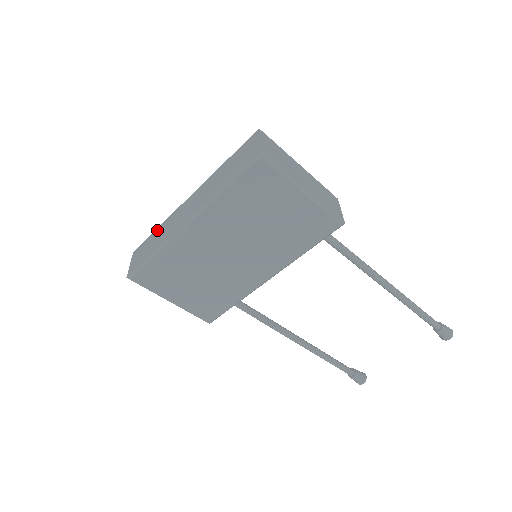
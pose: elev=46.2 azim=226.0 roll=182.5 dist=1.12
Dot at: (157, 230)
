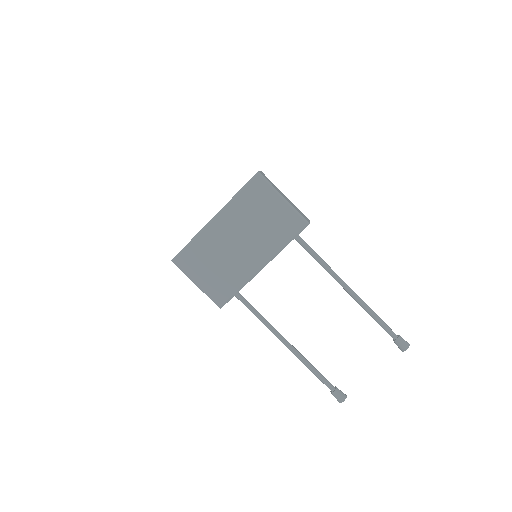
Dot at: occluded
